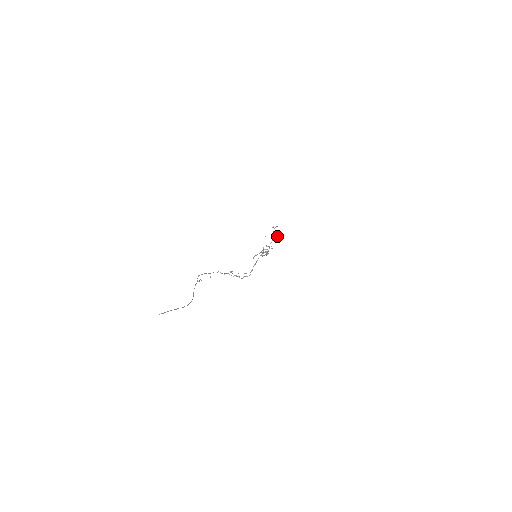
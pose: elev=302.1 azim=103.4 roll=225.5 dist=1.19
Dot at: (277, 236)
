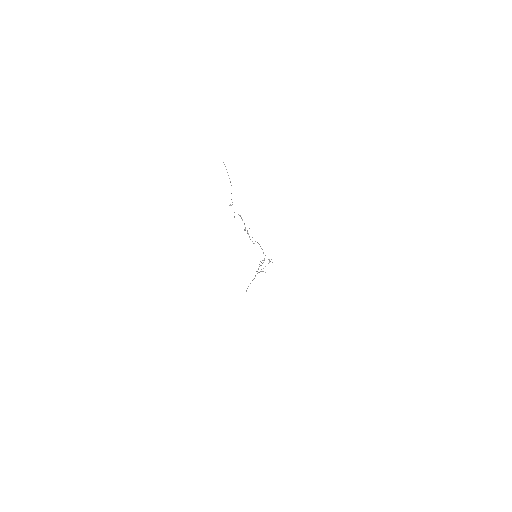
Dot at: occluded
